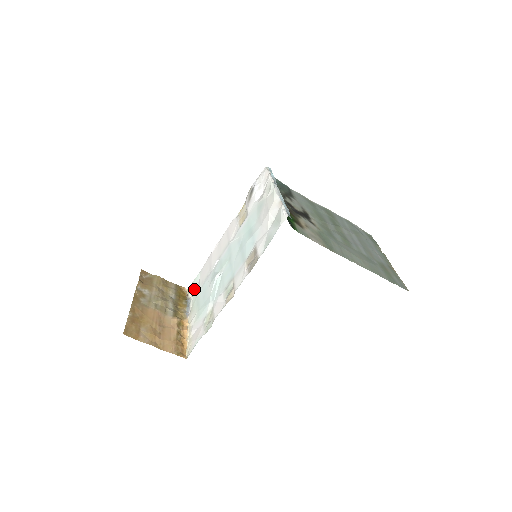
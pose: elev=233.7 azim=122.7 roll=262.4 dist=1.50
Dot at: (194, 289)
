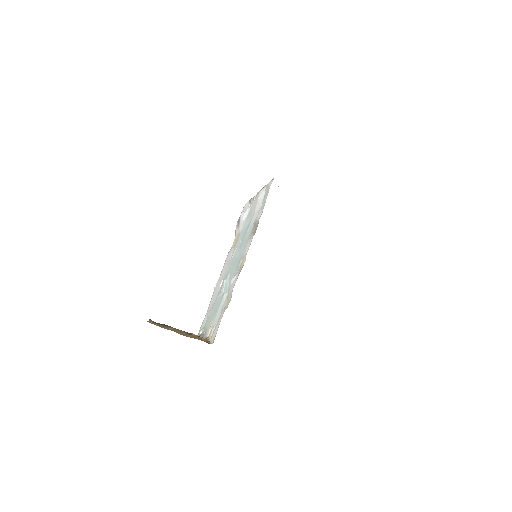
Dot at: (204, 325)
